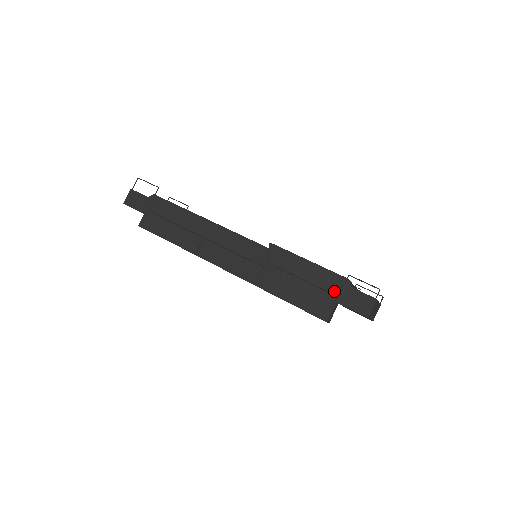
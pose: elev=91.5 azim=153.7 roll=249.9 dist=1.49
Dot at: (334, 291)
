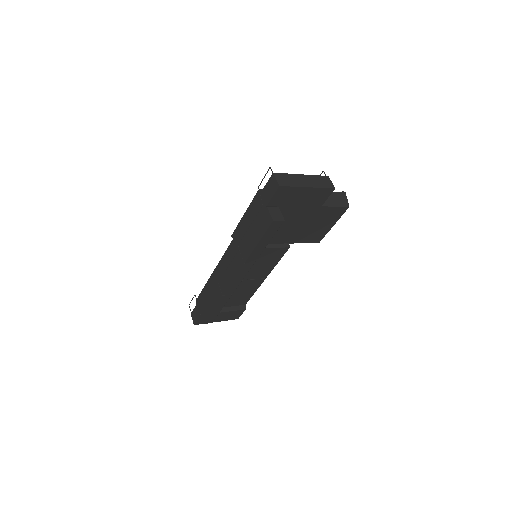
Dot at: (261, 204)
